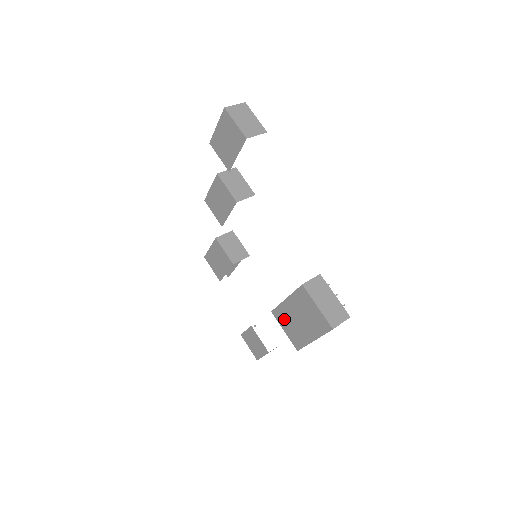
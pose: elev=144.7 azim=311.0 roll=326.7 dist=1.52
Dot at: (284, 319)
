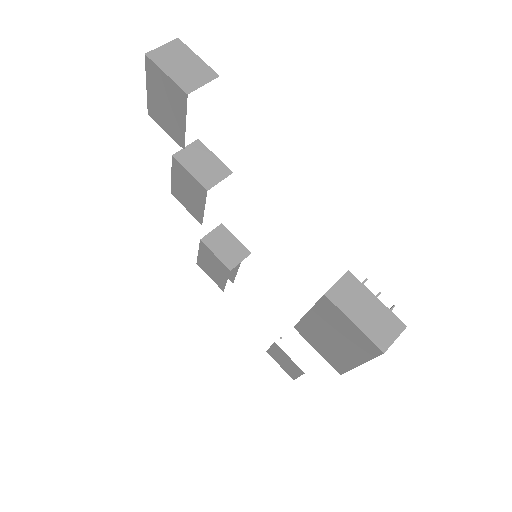
Dot at: (312, 337)
